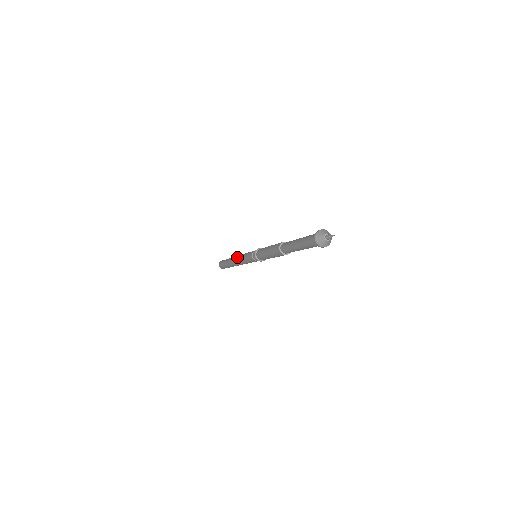
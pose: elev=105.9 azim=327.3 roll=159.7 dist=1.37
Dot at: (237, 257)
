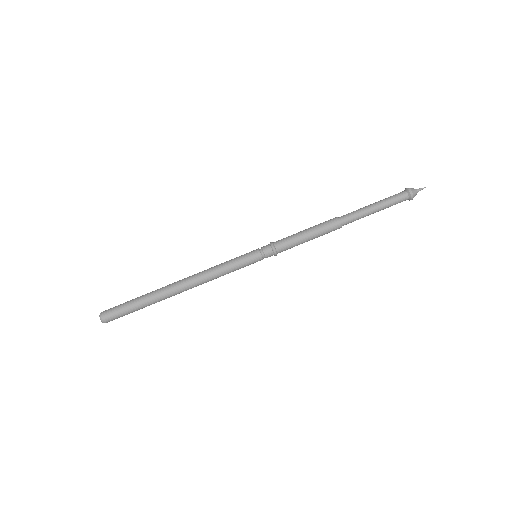
Dot at: (199, 274)
